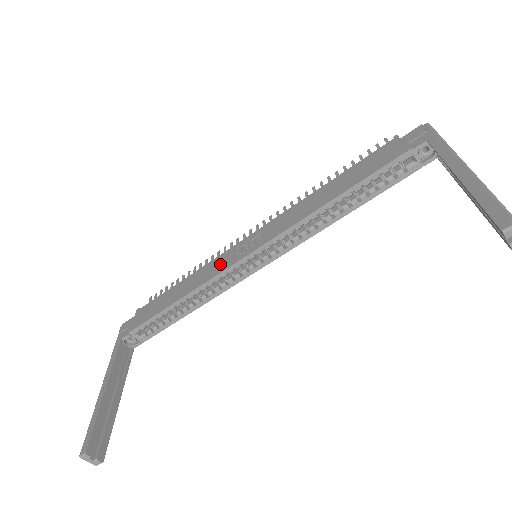
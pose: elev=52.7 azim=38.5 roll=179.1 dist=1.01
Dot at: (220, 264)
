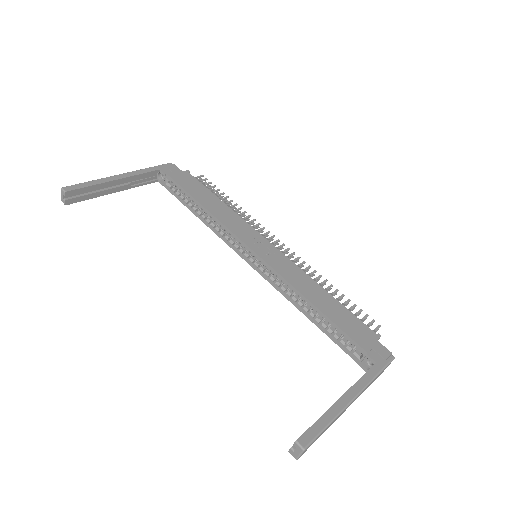
Dot at: (241, 229)
